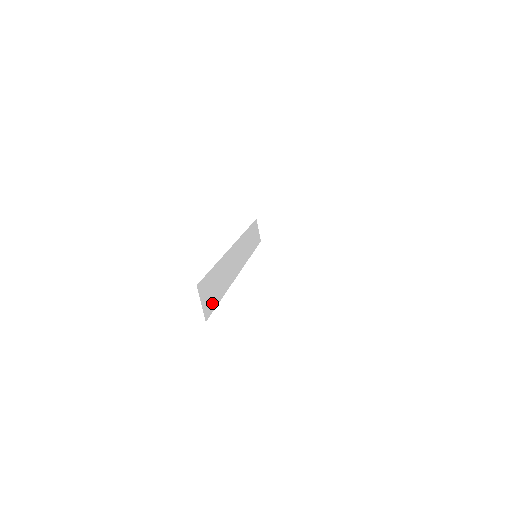
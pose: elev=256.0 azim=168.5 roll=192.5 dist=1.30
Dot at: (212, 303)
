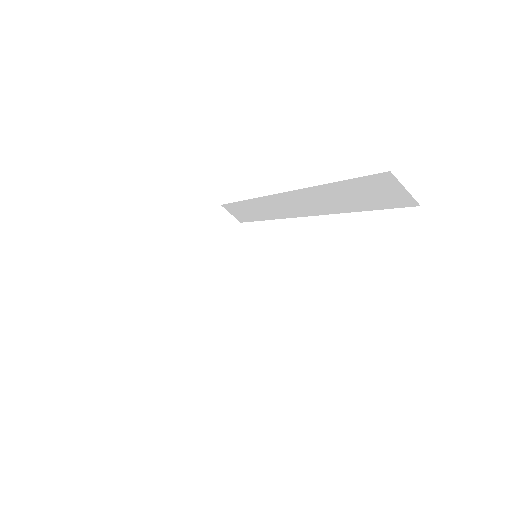
Dot at: occluded
